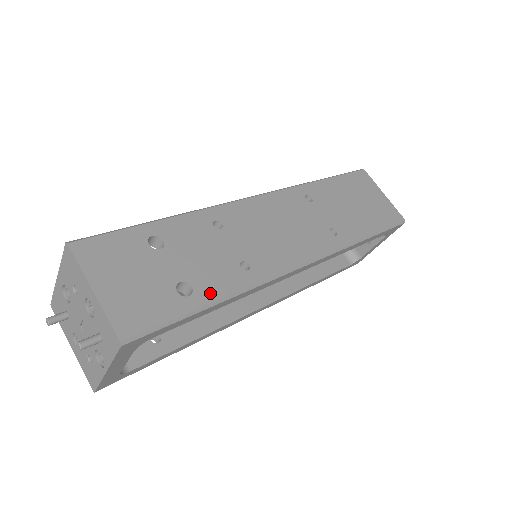
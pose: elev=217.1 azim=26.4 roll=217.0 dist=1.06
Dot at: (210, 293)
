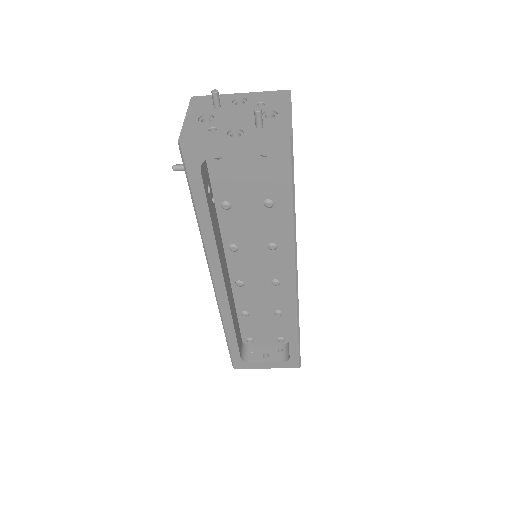
Dot at: occluded
